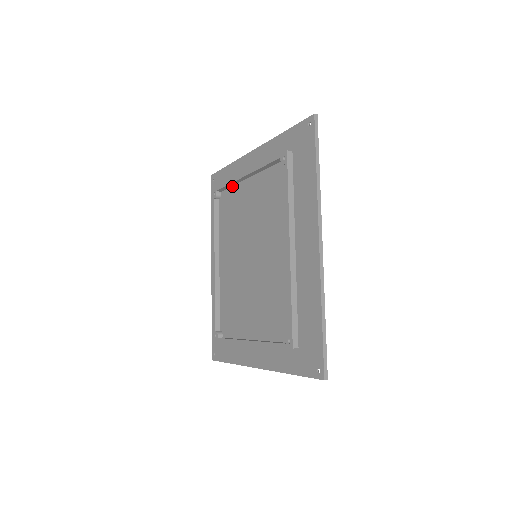
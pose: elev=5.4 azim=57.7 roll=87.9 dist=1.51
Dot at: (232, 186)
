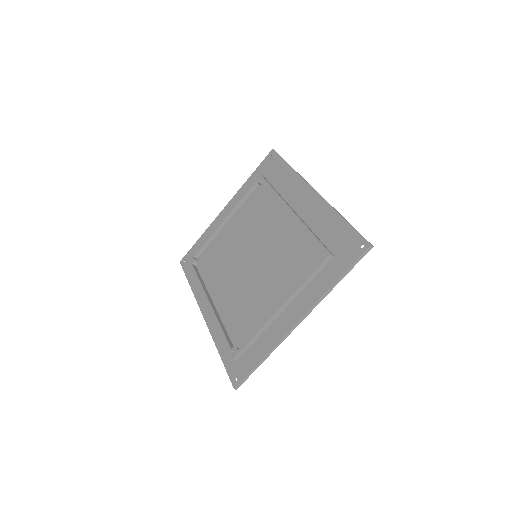
Dot at: (209, 244)
